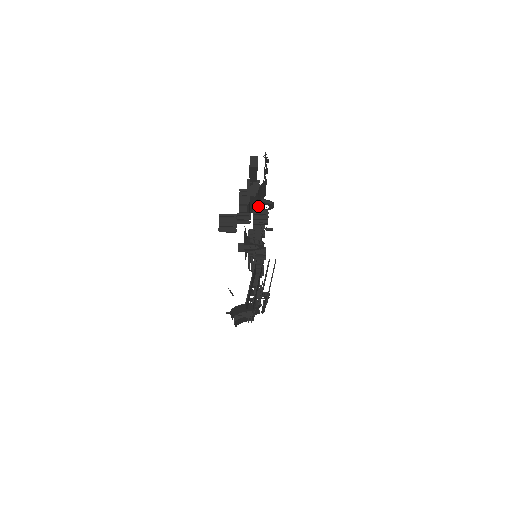
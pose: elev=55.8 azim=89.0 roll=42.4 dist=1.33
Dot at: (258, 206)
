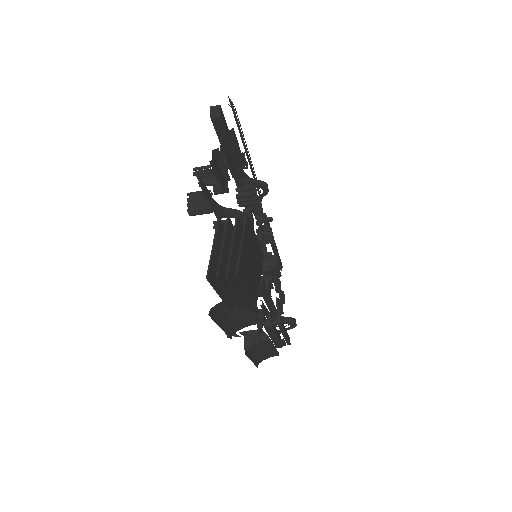
Dot at: occluded
